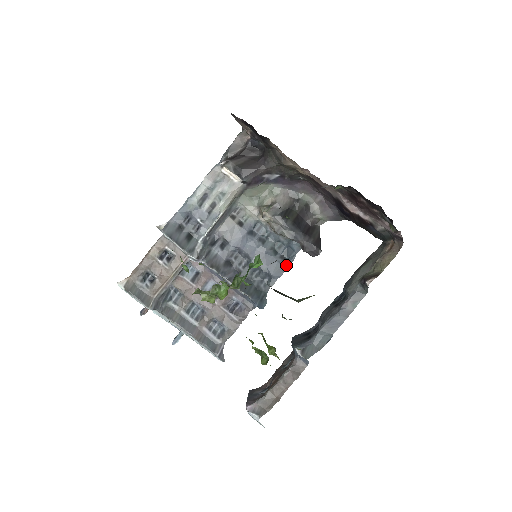
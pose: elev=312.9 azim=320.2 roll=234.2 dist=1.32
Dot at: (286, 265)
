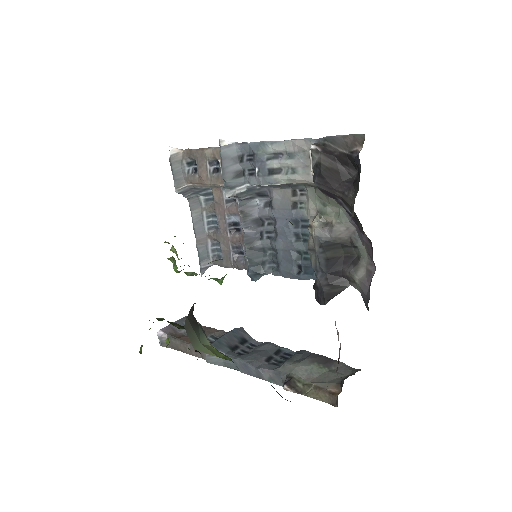
Dot at: (296, 276)
